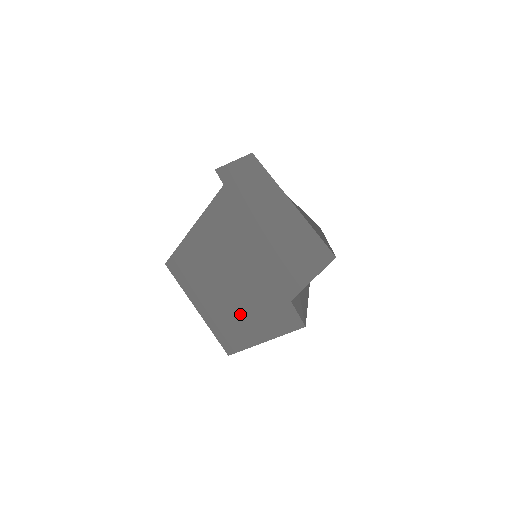
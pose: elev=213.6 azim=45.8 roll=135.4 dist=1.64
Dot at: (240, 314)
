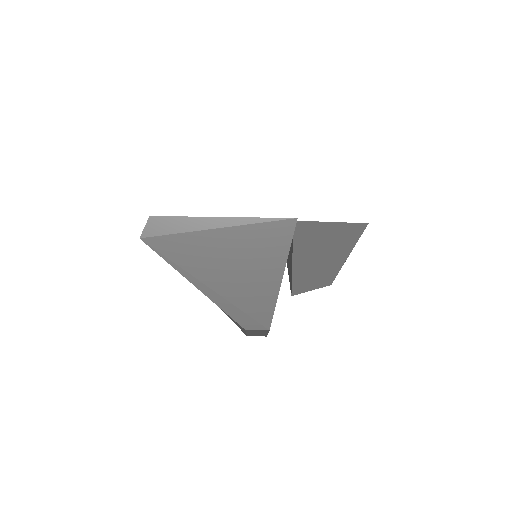
Dot at: occluded
